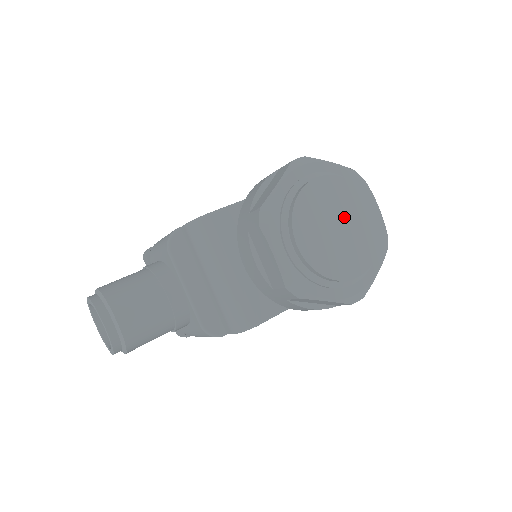
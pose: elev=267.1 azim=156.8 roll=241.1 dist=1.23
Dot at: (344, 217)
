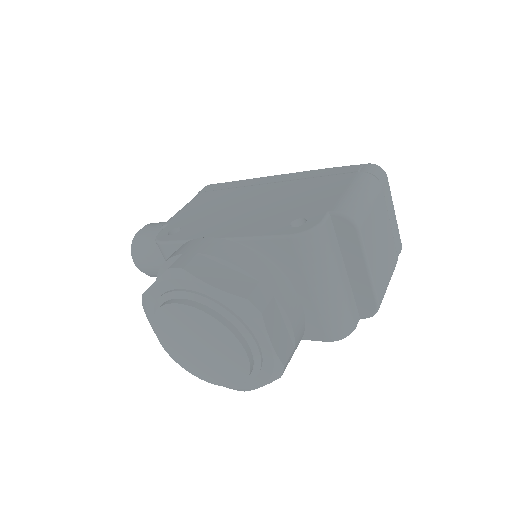
Dot at: (207, 343)
